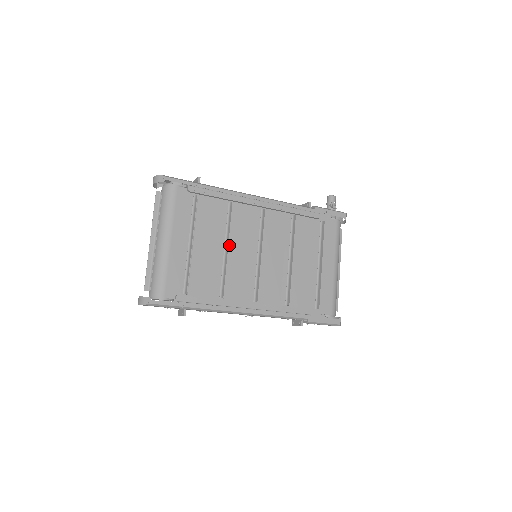
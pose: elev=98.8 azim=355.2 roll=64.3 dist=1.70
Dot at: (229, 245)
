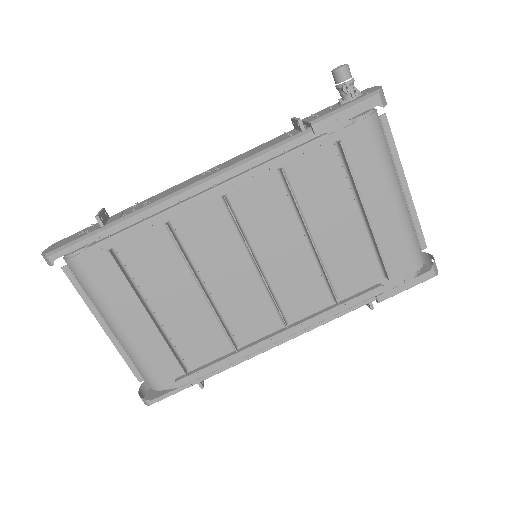
Dot at: (204, 280)
